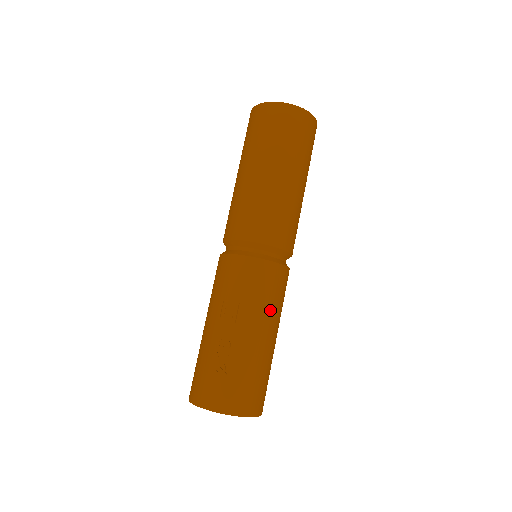
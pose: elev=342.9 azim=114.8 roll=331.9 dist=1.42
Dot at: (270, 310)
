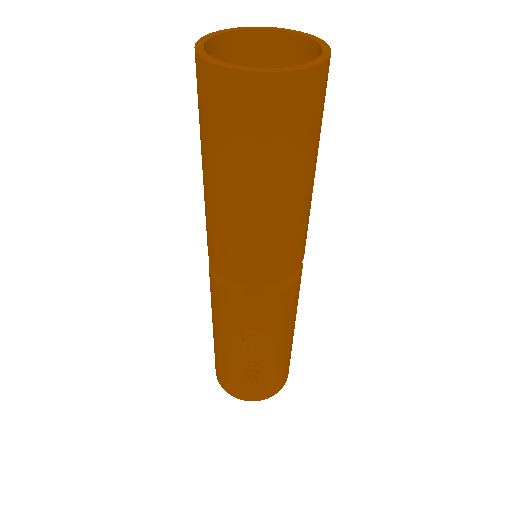
Dot at: (291, 321)
